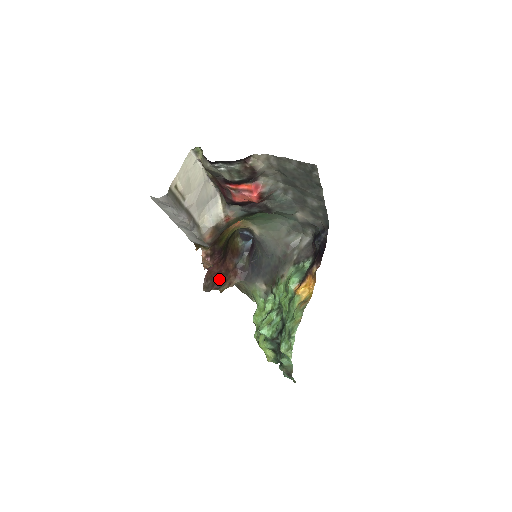
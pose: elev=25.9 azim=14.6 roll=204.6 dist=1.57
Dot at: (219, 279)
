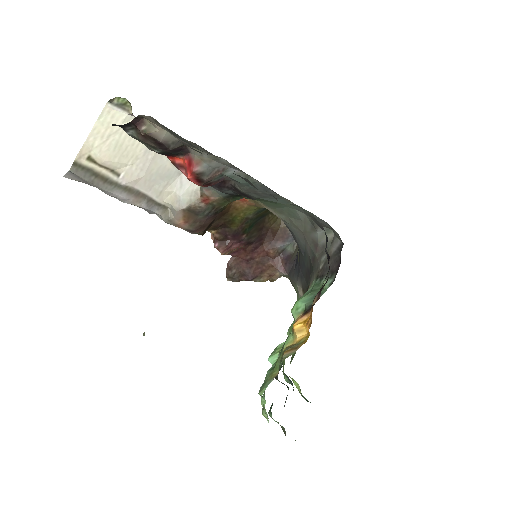
Dot at: (250, 268)
